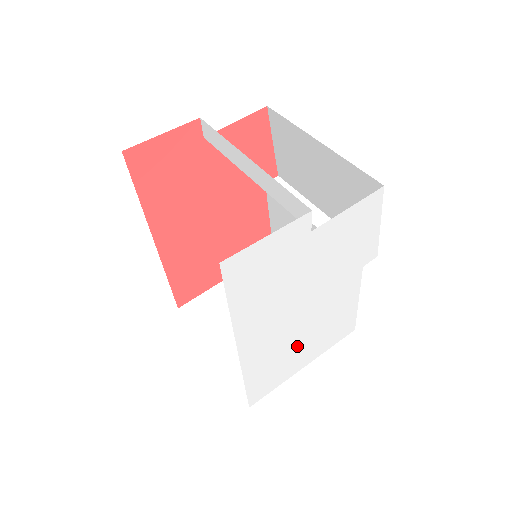
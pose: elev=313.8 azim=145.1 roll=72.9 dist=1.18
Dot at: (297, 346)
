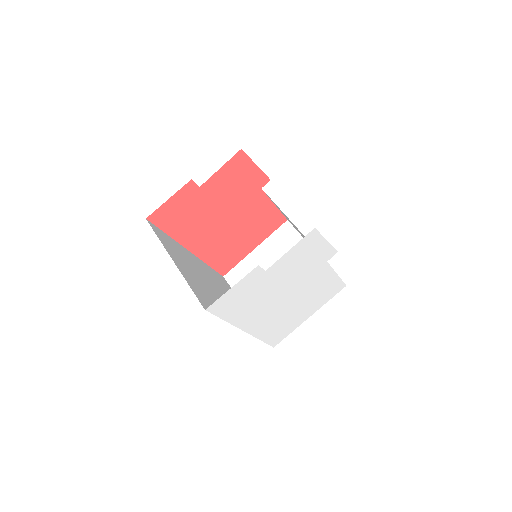
Dot at: (295, 312)
